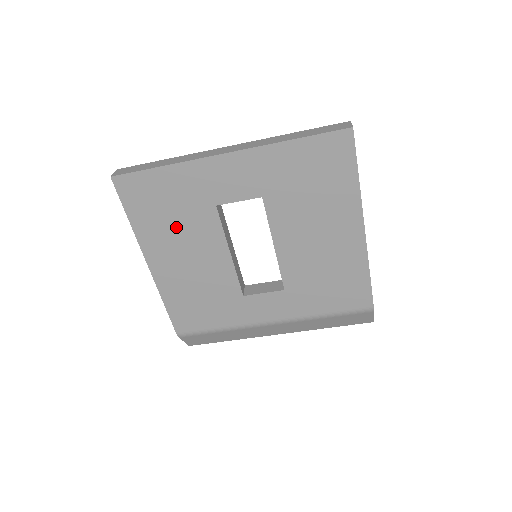
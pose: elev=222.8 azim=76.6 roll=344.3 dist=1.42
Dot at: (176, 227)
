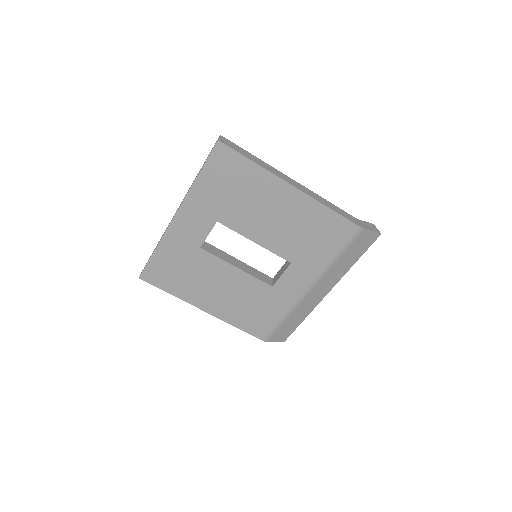
Dot at: (194, 277)
